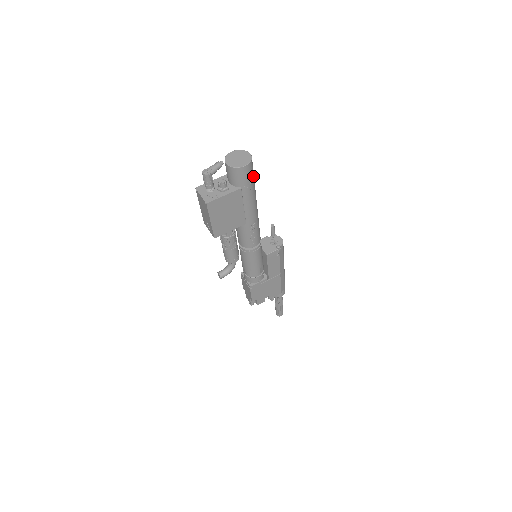
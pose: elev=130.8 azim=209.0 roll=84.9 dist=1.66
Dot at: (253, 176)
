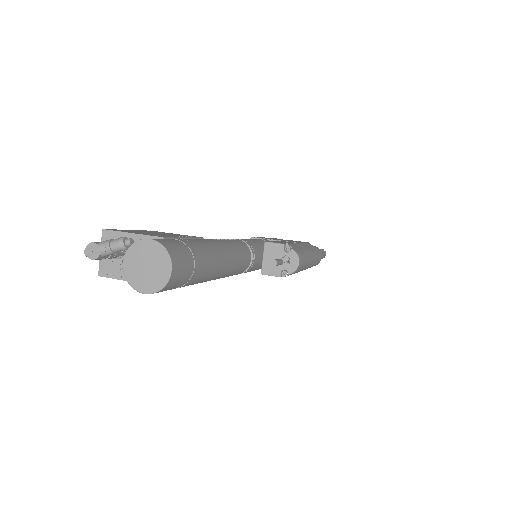
Dot at: (184, 282)
